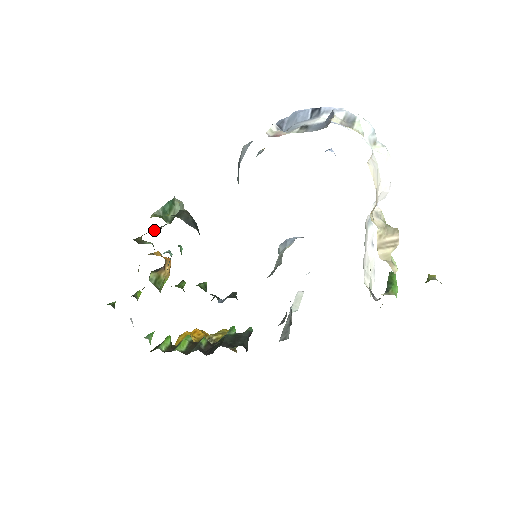
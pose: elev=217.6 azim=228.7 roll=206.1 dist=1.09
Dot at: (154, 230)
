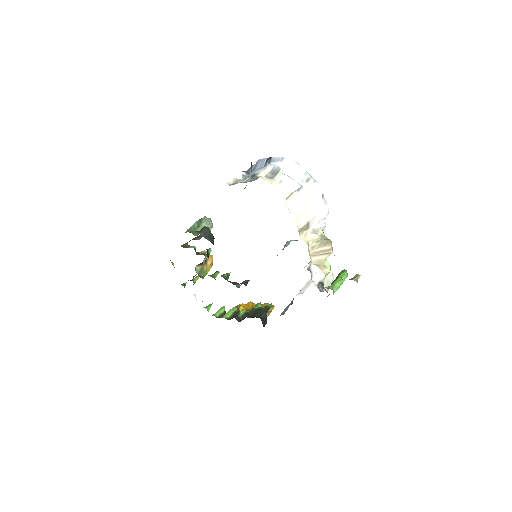
Dot at: (195, 238)
